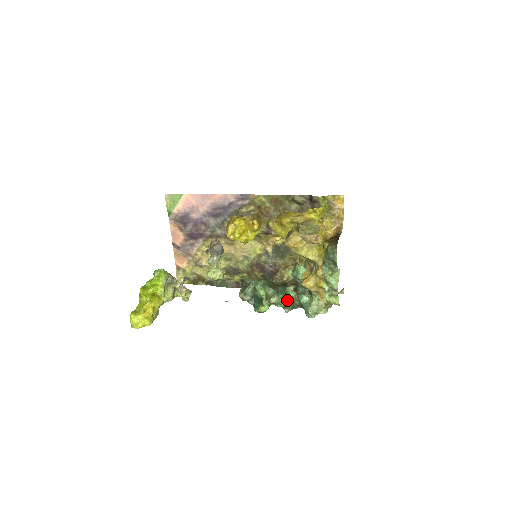
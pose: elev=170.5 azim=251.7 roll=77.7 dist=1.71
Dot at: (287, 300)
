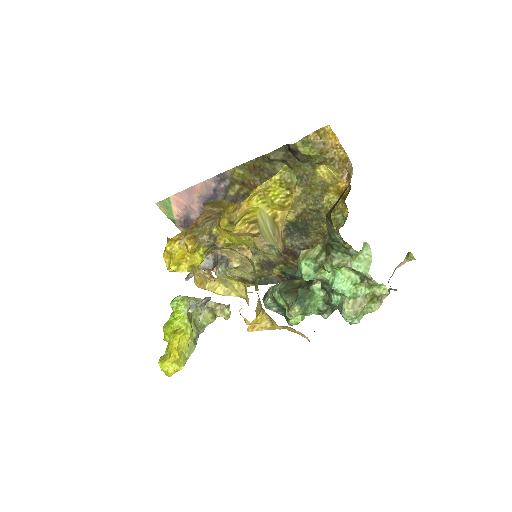
Dot at: (318, 303)
